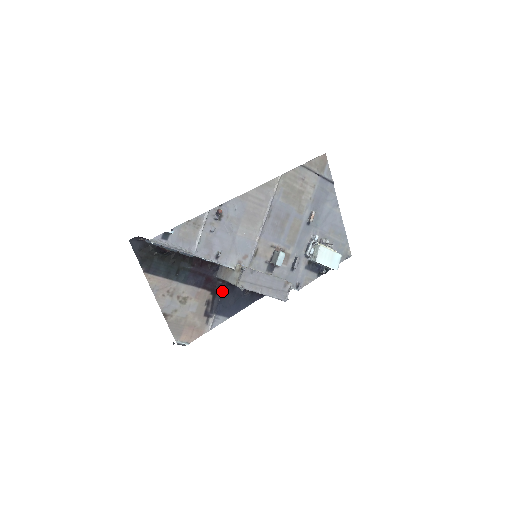
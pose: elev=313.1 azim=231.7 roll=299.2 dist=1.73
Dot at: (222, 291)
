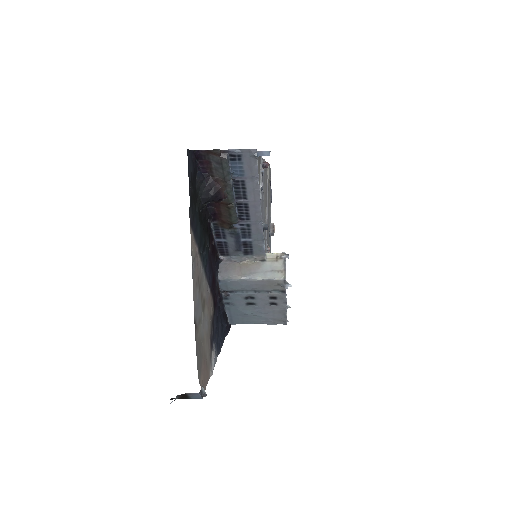
Dot at: (217, 306)
